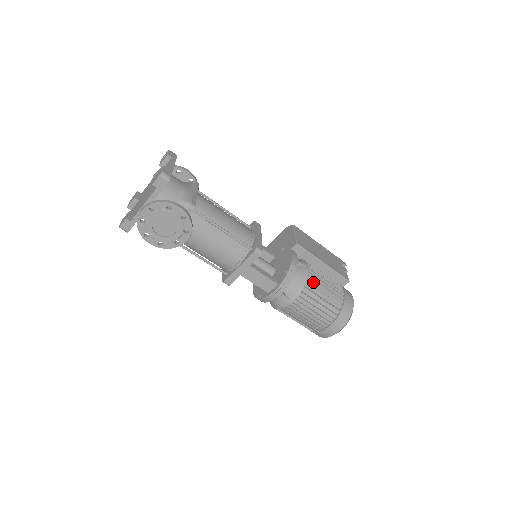
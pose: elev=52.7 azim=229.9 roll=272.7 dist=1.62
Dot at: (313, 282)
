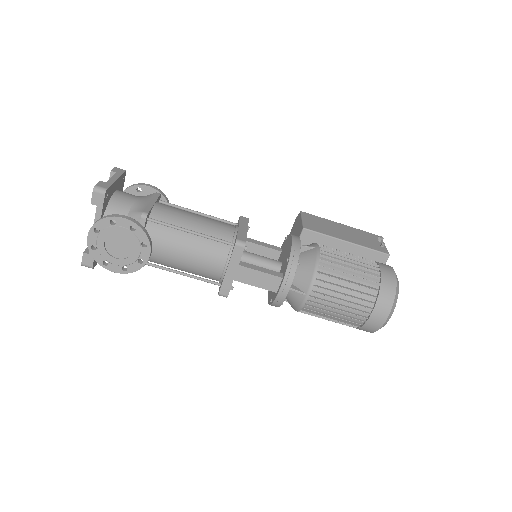
Dot at: (329, 264)
